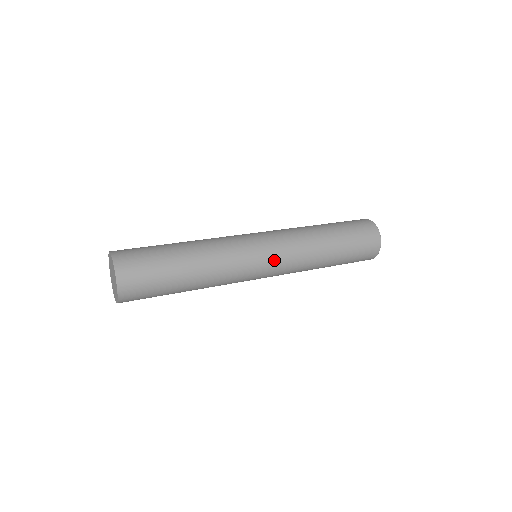
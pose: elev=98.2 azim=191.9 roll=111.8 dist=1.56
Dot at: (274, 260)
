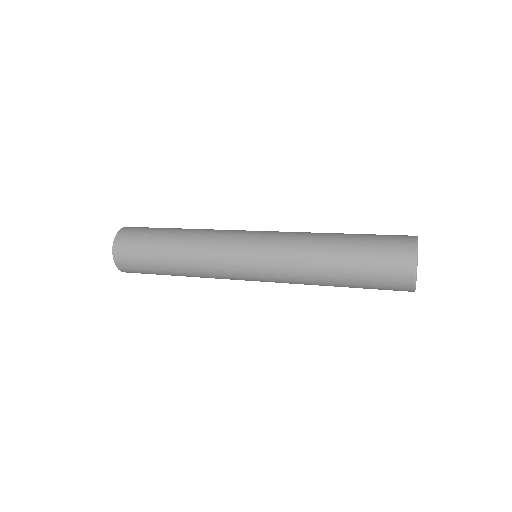
Dot at: (257, 263)
